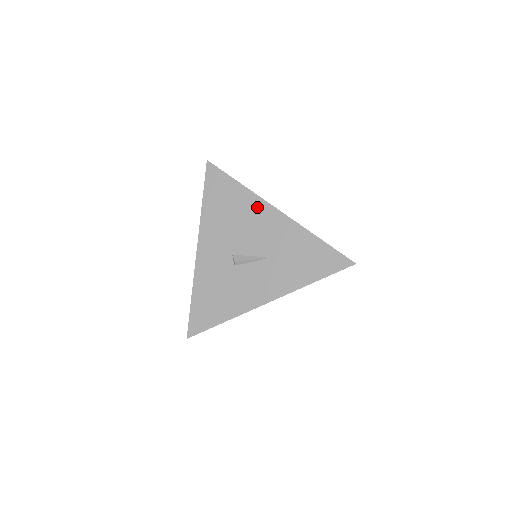
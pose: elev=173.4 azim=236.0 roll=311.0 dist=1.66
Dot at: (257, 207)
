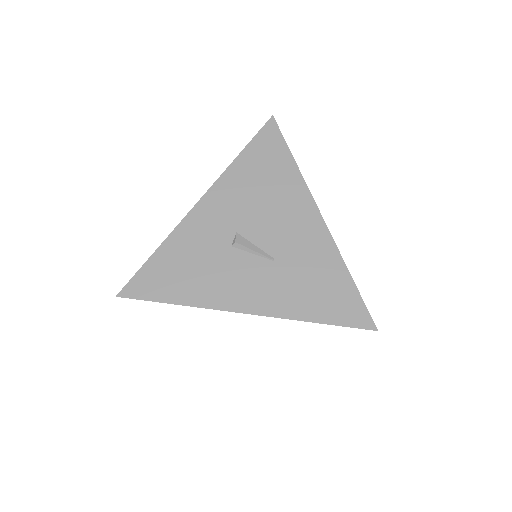
Dot at: (299, 198)
